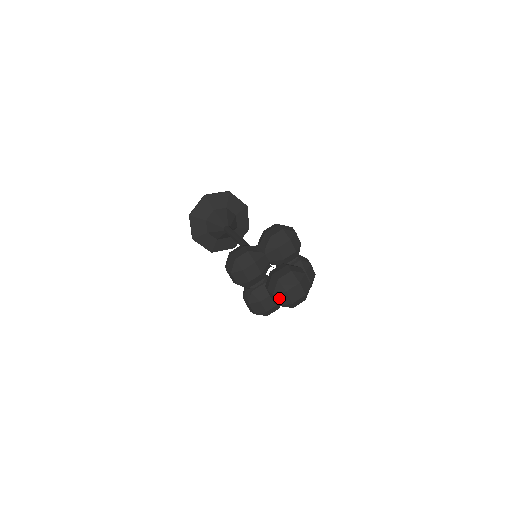
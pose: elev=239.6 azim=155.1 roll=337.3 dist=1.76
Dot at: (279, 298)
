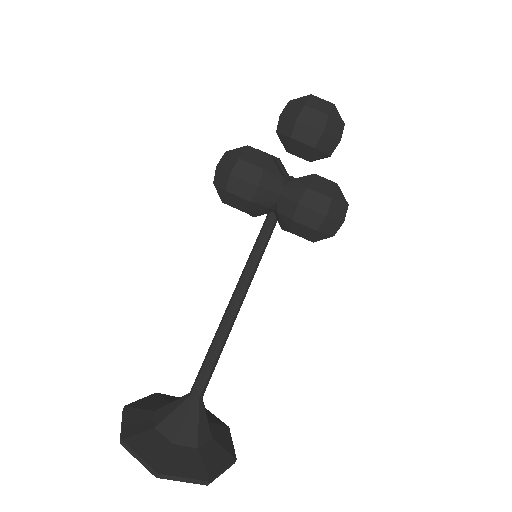
Dot at: (315, 106)
